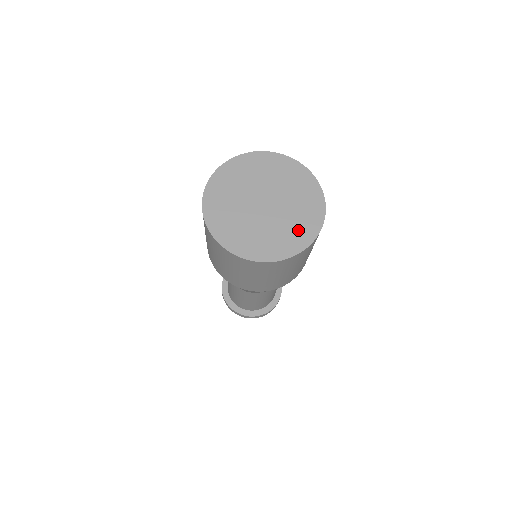
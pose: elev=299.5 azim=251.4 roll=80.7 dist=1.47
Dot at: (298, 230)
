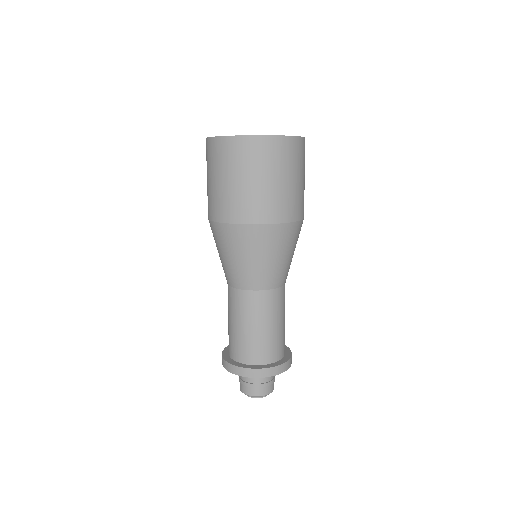
Dot at: occluded
